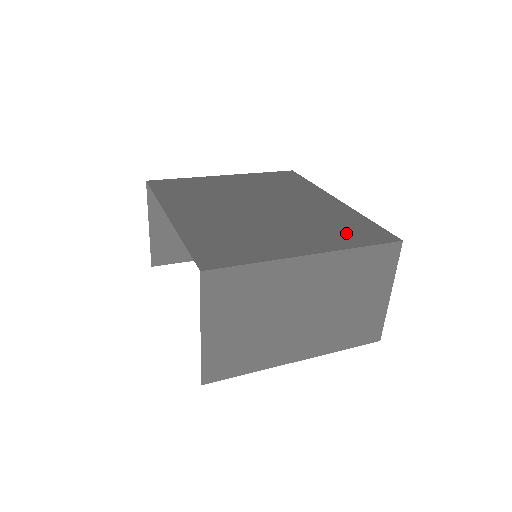
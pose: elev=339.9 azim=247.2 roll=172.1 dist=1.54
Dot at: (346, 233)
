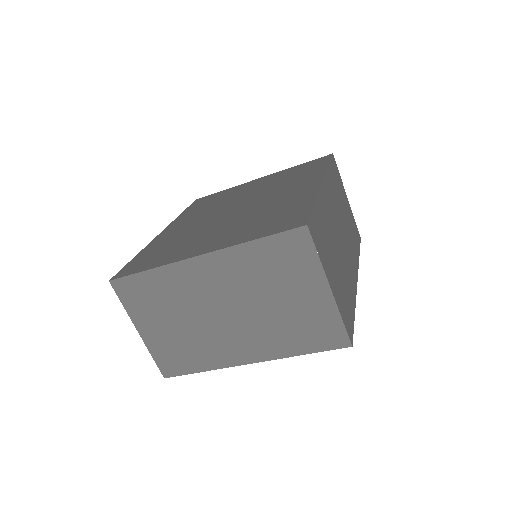
Dot at: (264, 225)
